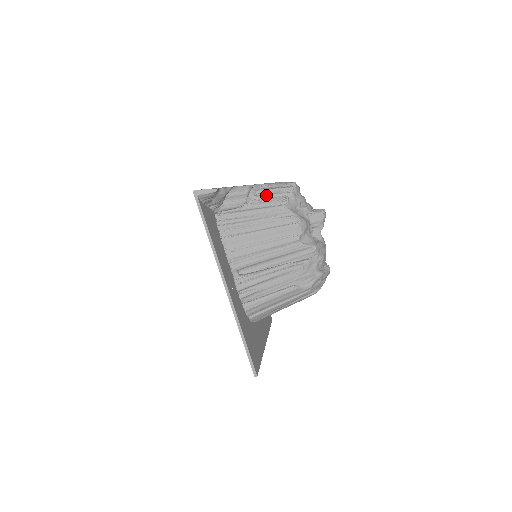
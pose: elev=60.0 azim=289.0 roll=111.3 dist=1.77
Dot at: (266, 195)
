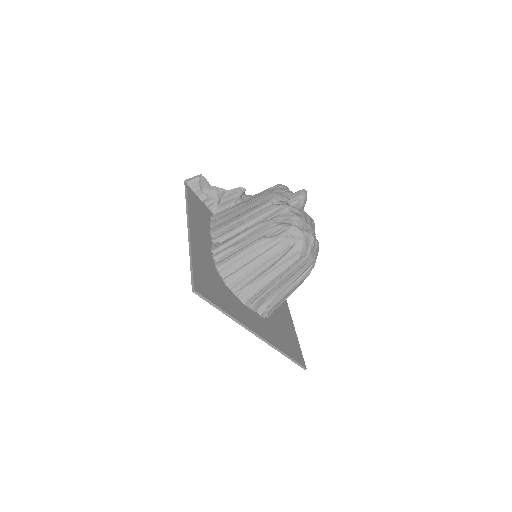
Dot at: occluded
